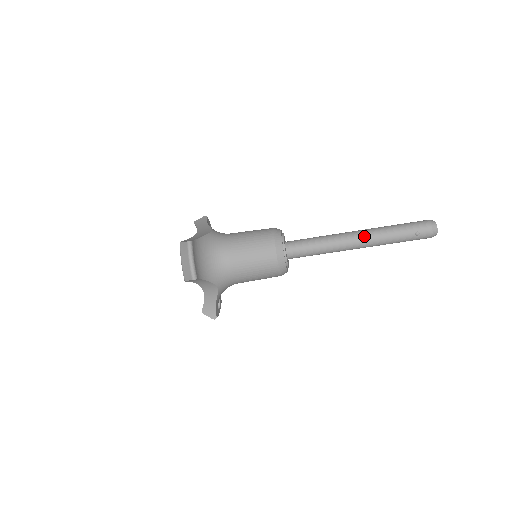
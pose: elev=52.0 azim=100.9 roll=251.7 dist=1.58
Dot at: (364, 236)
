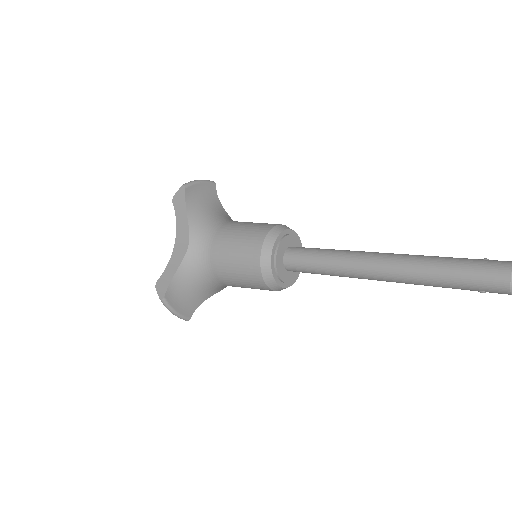
Dot at: (390, 278)
